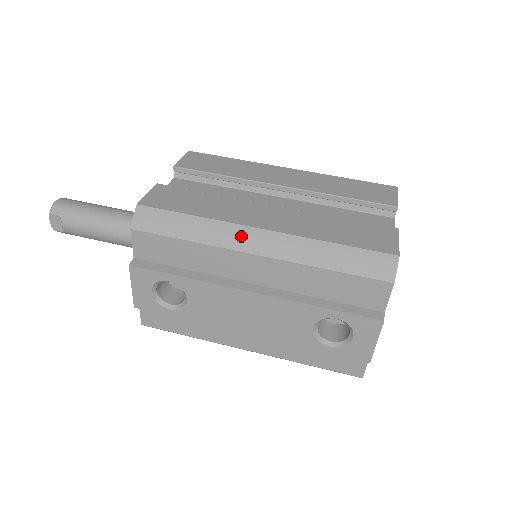
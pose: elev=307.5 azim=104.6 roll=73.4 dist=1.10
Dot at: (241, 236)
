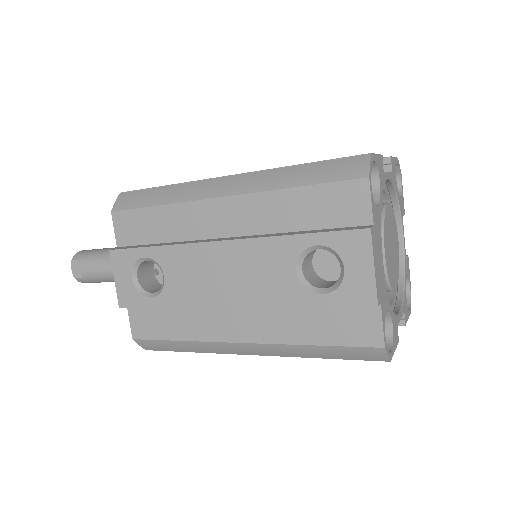
Dot at: (207, 186)
